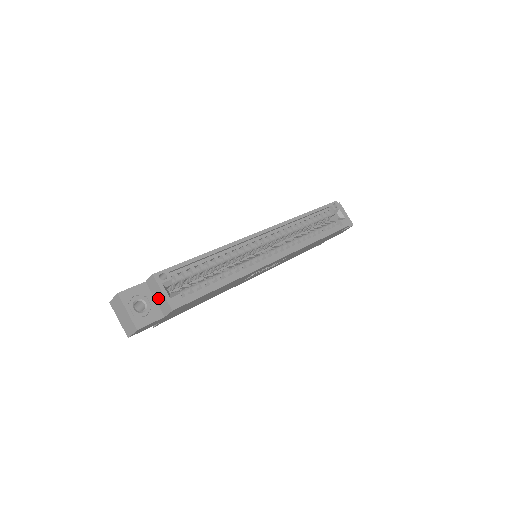
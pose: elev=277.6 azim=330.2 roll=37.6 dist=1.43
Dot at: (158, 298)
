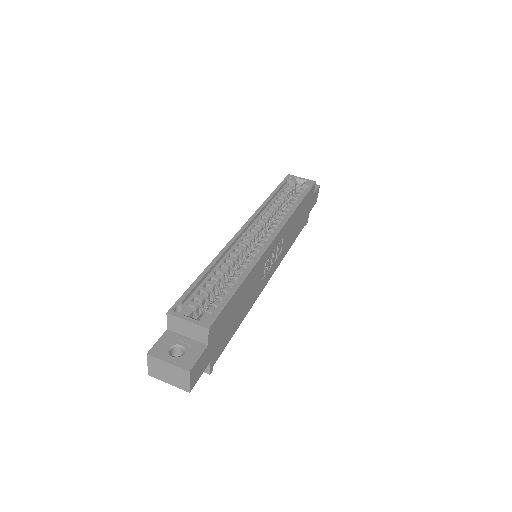
Dot at: (188, 332)
